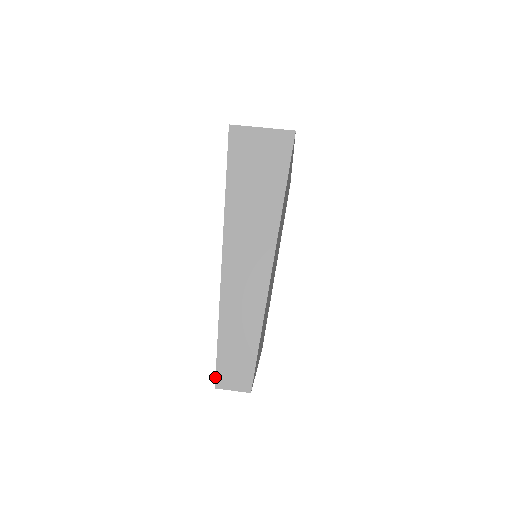
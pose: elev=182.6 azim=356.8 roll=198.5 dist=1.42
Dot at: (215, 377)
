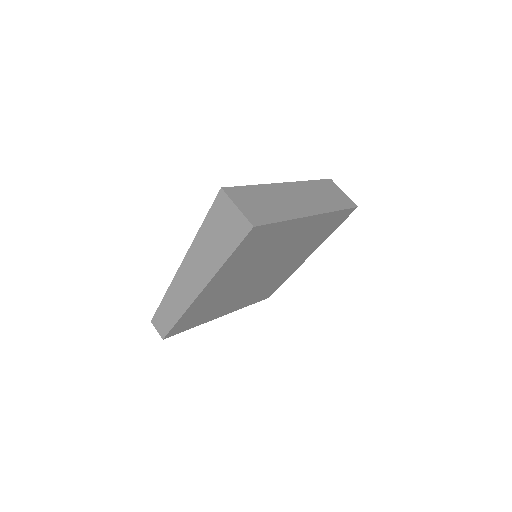
Dot at: (153, 317)
